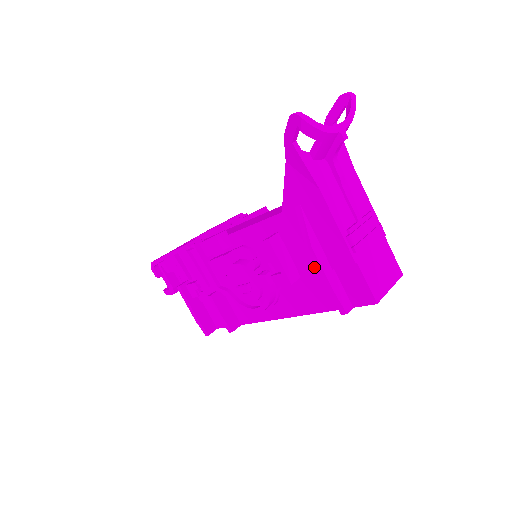
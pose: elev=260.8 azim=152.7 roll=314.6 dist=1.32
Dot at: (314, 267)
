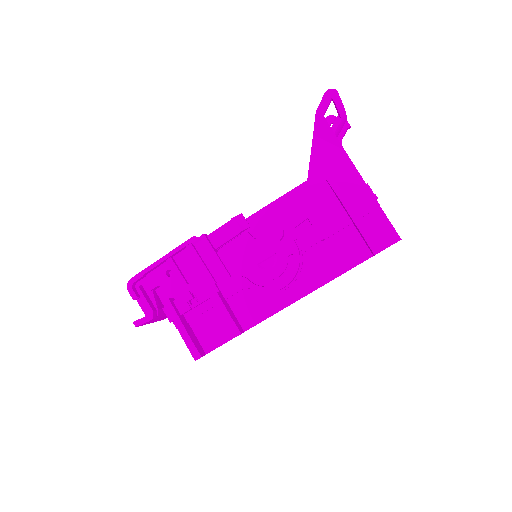
Dot at: (340, 223)
